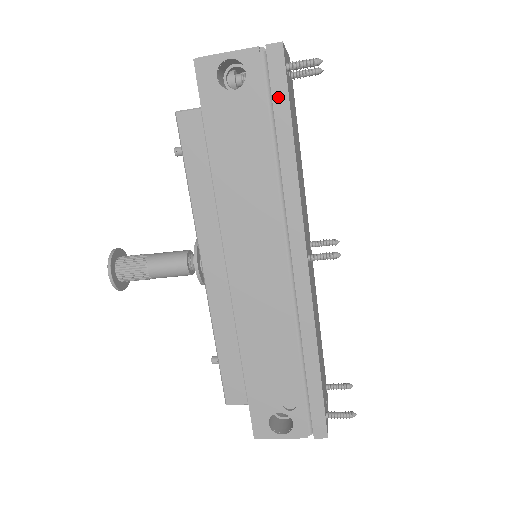
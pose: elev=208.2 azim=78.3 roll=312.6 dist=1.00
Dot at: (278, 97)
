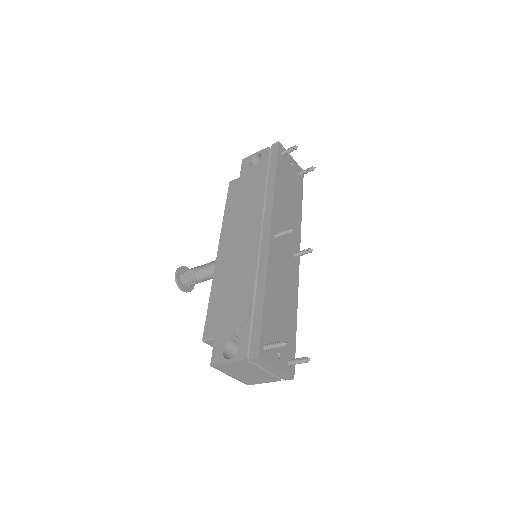
Dot at: (272, 161)
